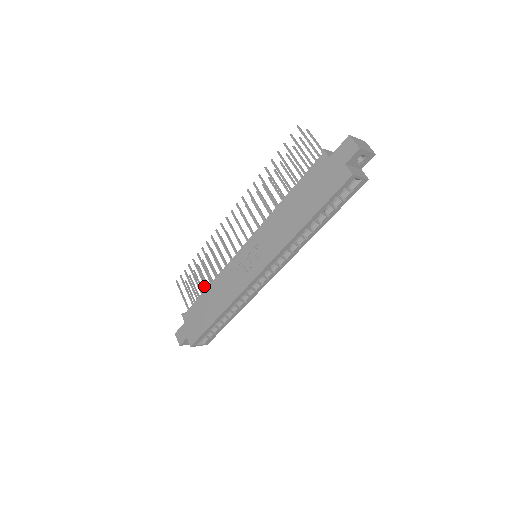
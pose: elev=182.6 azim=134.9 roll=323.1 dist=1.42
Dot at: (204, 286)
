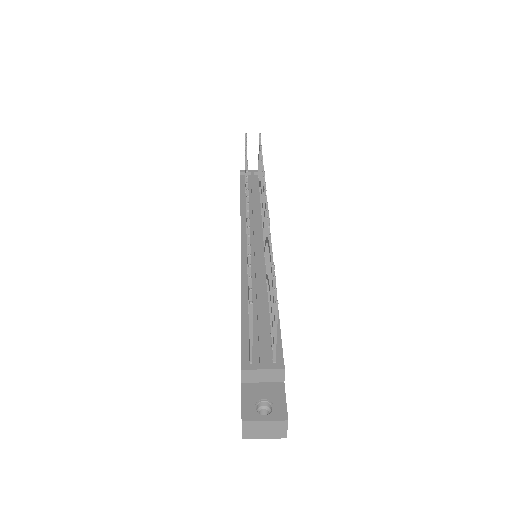
Dot at: occluded
